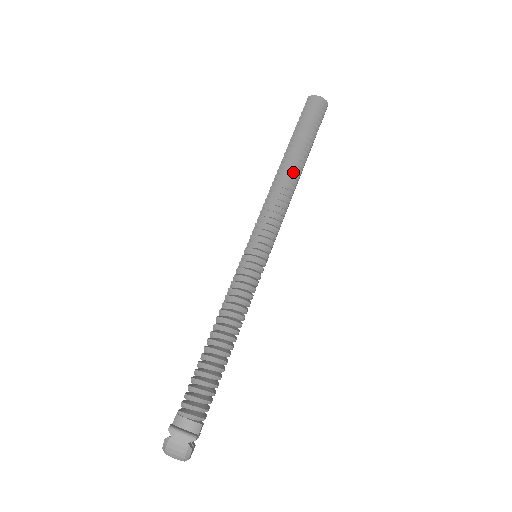
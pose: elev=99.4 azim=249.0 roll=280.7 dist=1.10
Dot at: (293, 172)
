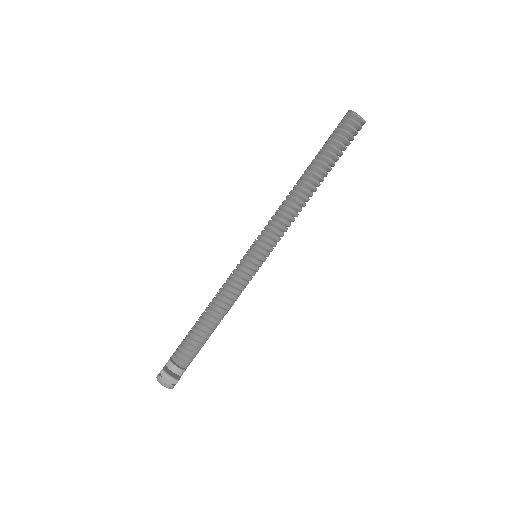
Dot at: (307, 192)
